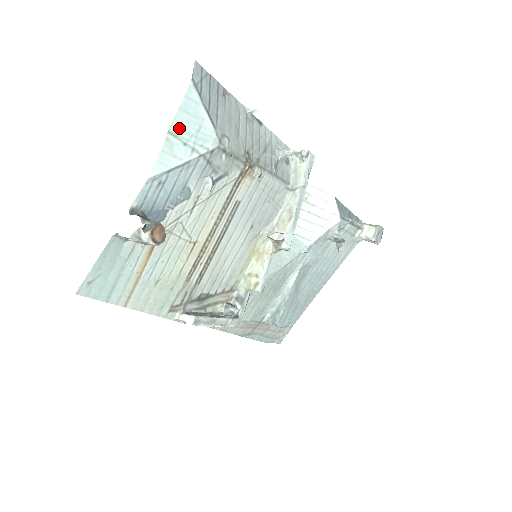
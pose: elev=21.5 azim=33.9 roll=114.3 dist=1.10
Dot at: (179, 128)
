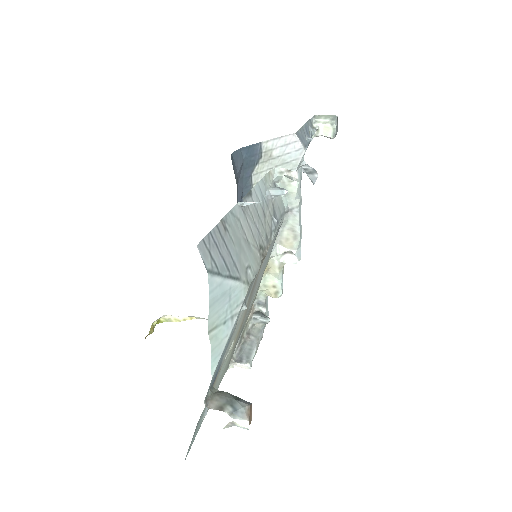
Dot at: (215, 319)
